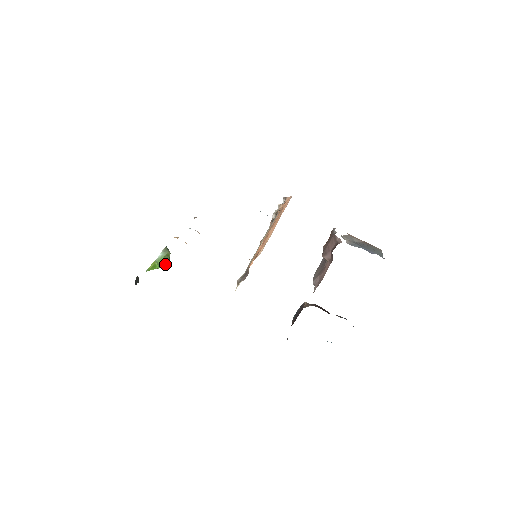
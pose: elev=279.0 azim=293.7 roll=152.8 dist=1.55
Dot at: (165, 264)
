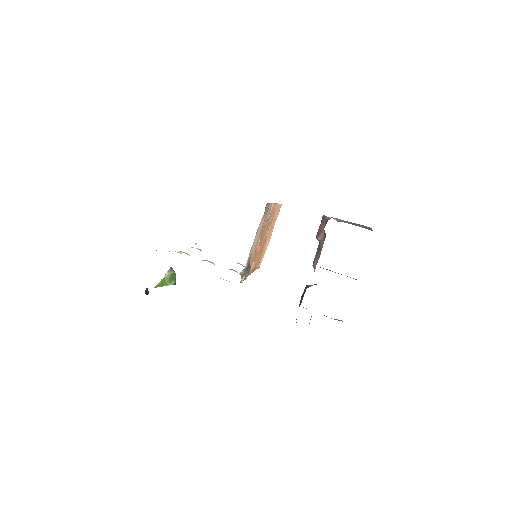
Dot at: (172, 283)
